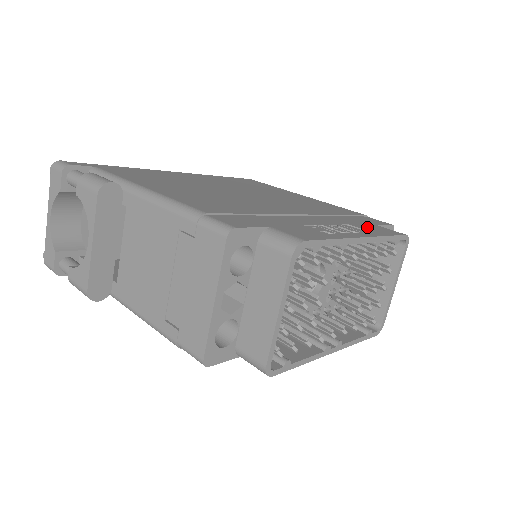
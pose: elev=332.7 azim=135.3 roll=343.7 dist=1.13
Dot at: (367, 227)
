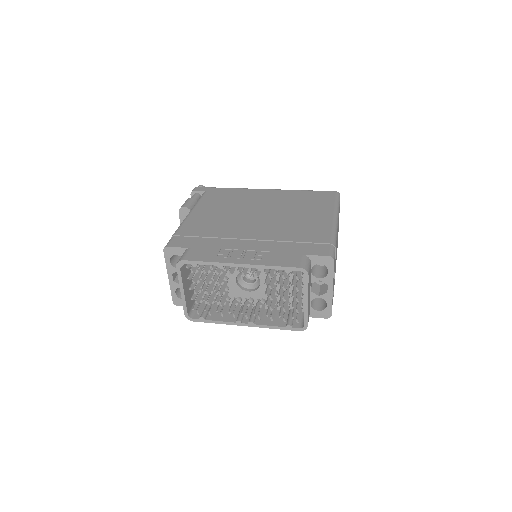
Dot at: (280, 256)
